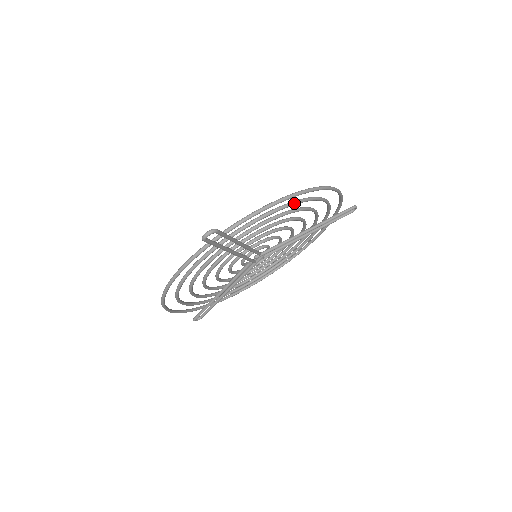
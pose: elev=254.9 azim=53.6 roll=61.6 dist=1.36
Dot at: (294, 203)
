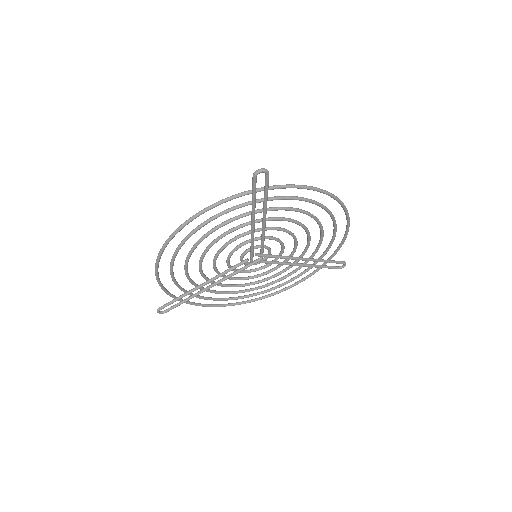
Dot at: (321, 204)
